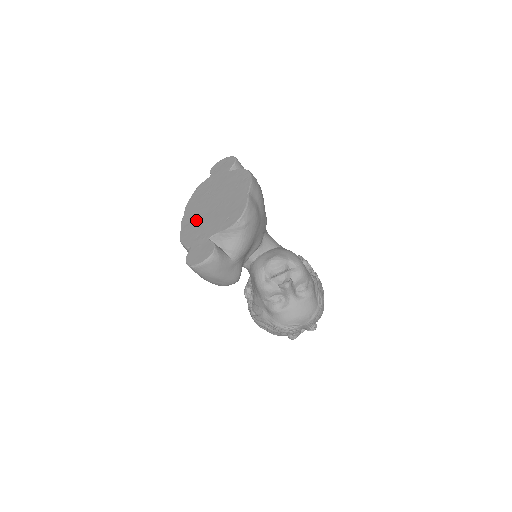
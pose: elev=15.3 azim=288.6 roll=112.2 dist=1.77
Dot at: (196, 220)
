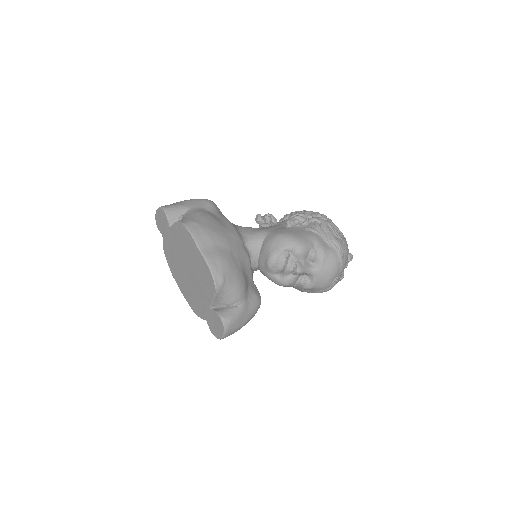
Dot at: (189, 290)
